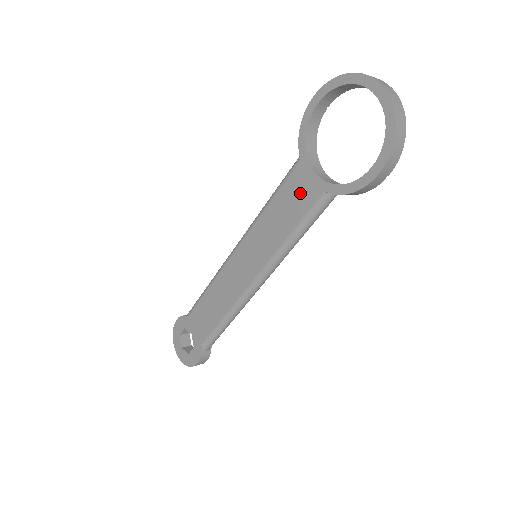
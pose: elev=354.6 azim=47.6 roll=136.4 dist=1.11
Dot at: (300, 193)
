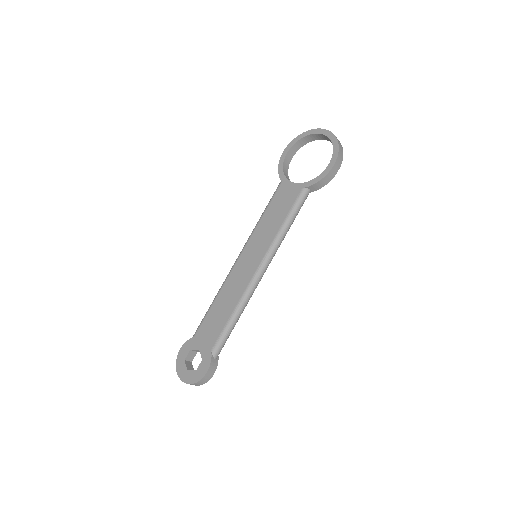
Dot at: (286, 197)
